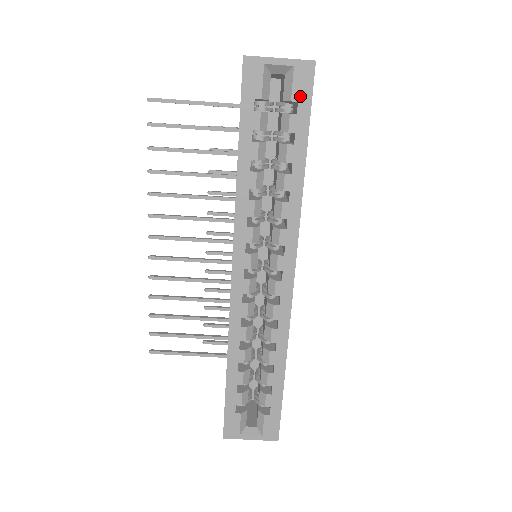
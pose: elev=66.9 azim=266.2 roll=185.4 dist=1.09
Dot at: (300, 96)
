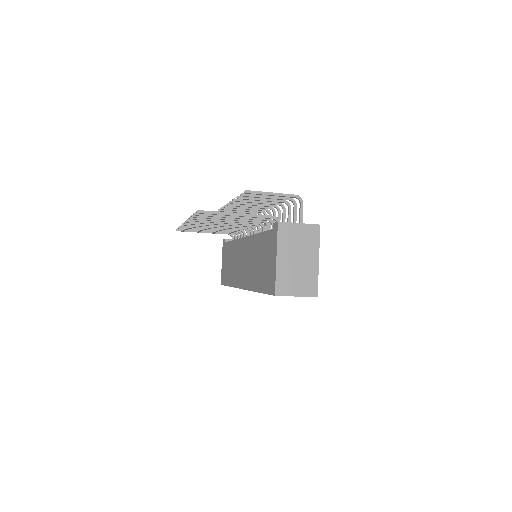
Dot at: occluded
